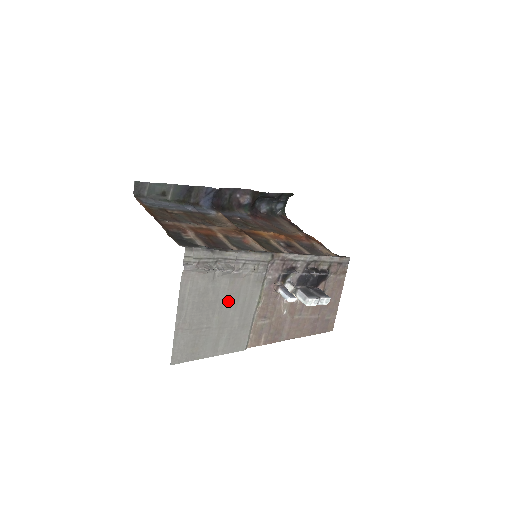
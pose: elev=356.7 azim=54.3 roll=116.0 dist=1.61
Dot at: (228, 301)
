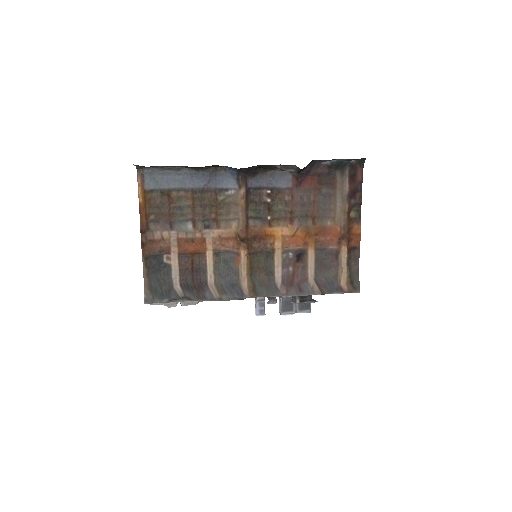
Dot at: occluded
